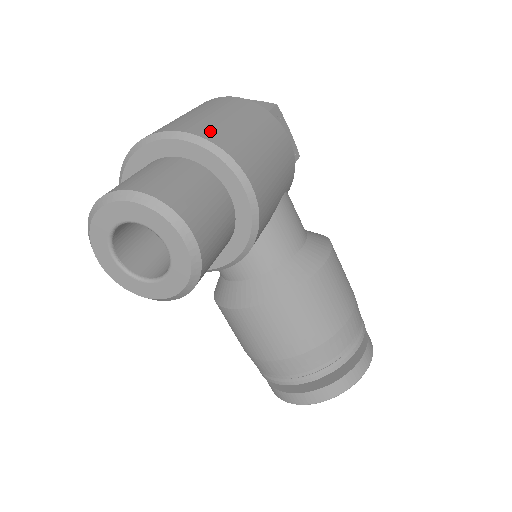
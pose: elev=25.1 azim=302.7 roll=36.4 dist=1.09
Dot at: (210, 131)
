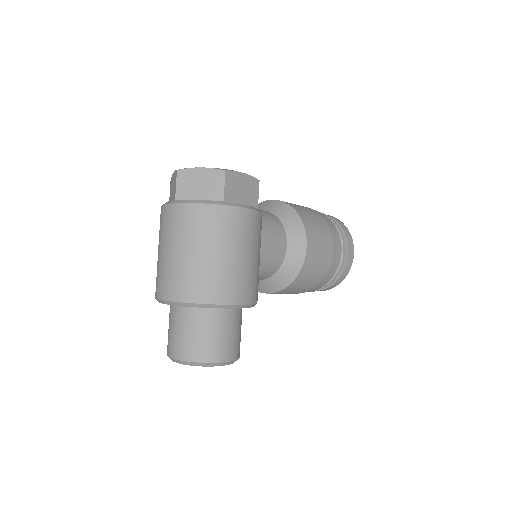
Dot at: (203, 290)
